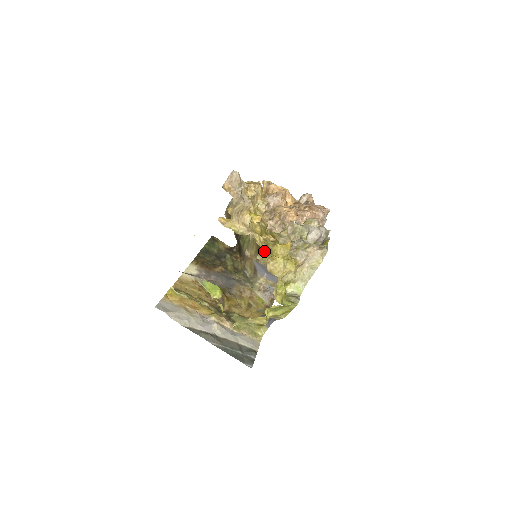
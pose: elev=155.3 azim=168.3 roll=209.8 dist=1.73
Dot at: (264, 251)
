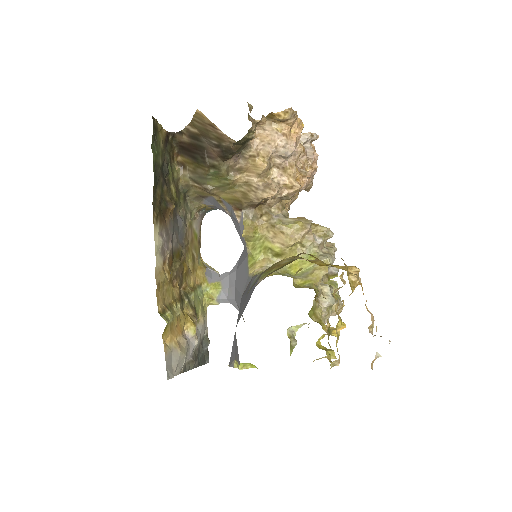
Dot at: occluded
